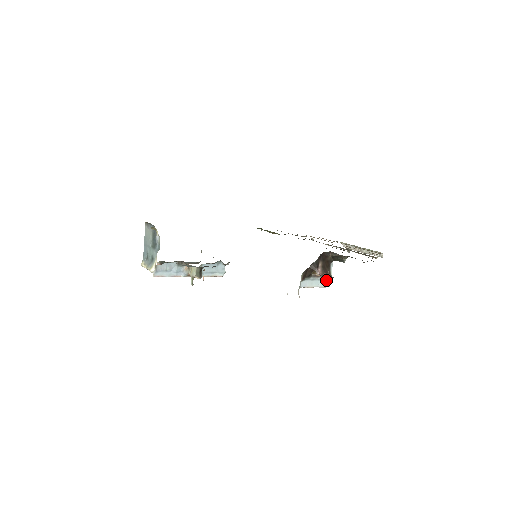
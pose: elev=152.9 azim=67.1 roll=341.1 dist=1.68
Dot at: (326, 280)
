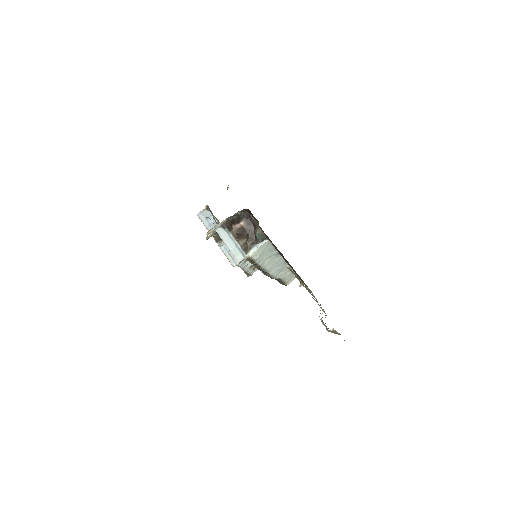
Dot at: (241, 253)
